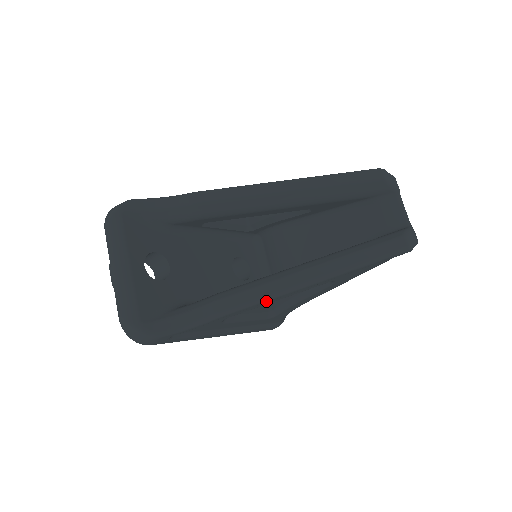
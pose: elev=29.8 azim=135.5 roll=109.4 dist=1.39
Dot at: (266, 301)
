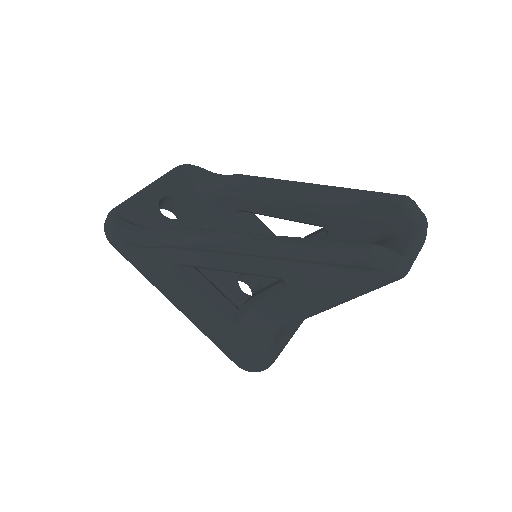
Dot at: (201, 244)
